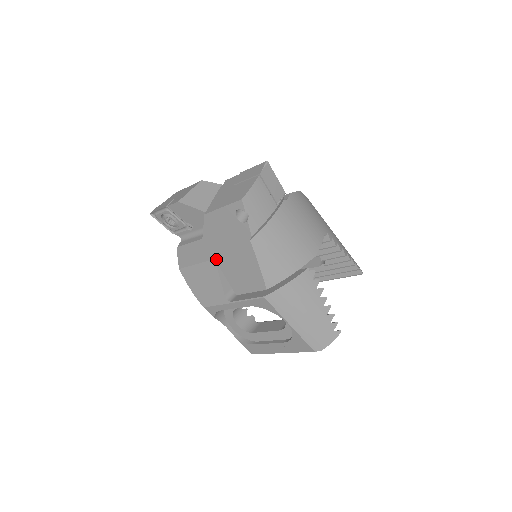
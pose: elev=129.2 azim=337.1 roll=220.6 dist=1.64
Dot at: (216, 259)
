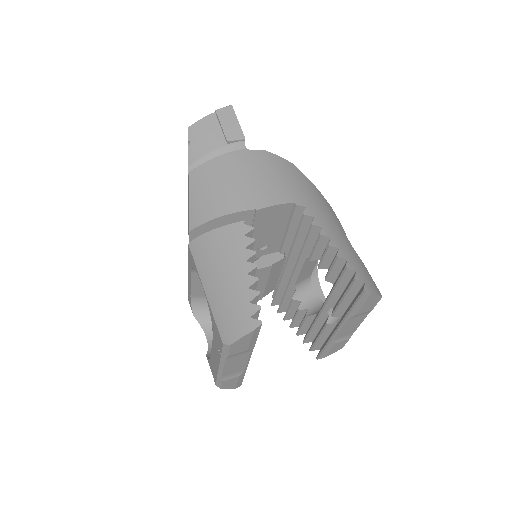
Dot at: occluded
